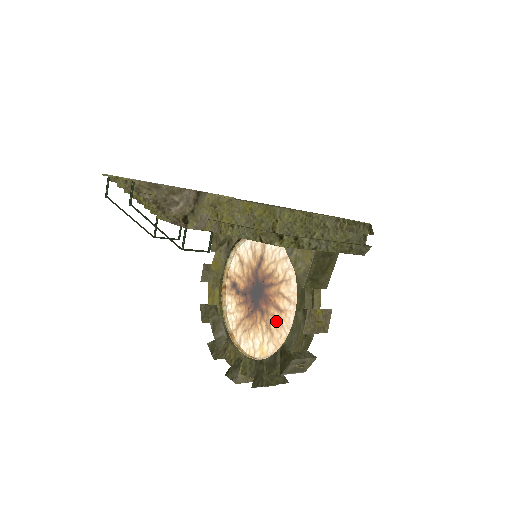
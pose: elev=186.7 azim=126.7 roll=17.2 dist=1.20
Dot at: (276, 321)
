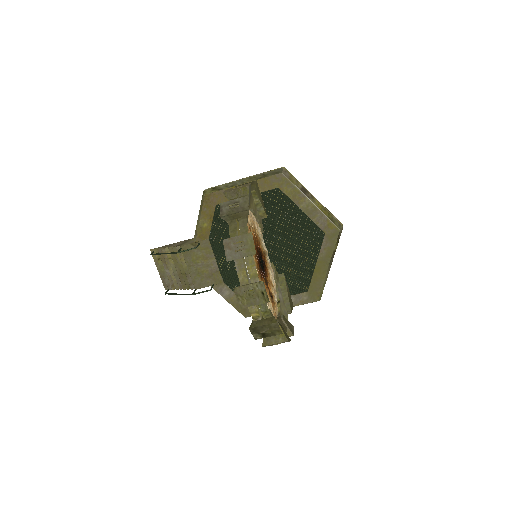
Dot at: occluded
